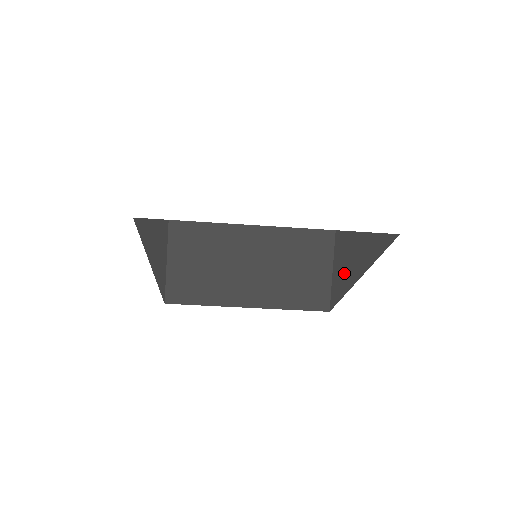
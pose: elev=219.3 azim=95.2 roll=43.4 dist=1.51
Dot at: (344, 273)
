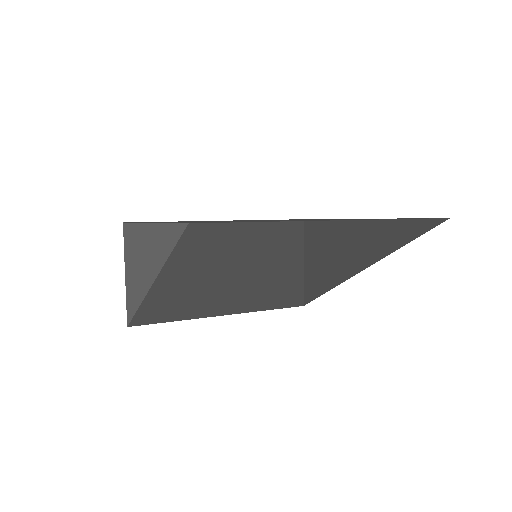
Dot at: (359, 264)
